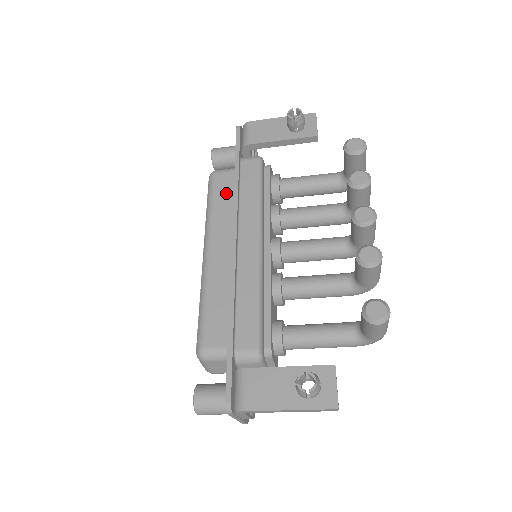
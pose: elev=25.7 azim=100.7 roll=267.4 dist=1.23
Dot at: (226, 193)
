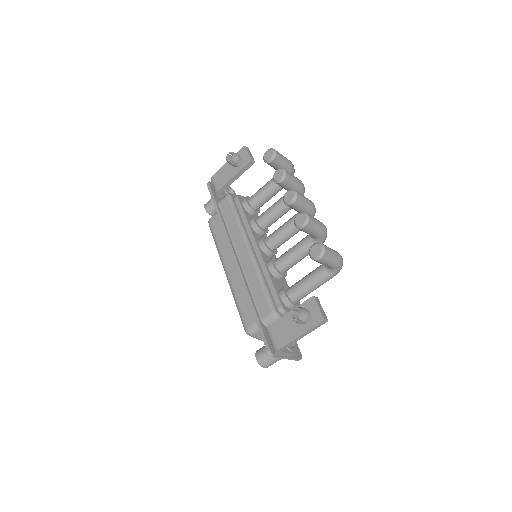
Dot at: (221, 229)
